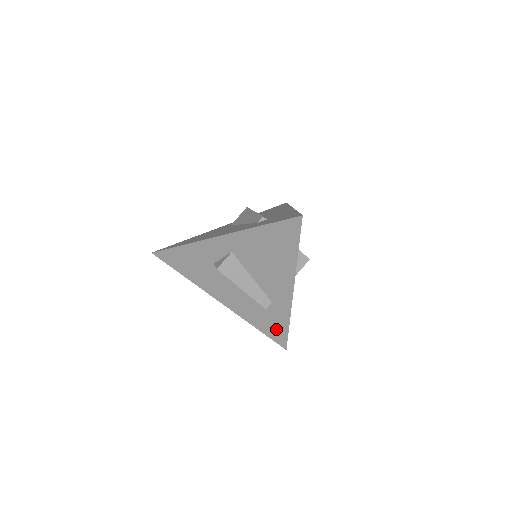
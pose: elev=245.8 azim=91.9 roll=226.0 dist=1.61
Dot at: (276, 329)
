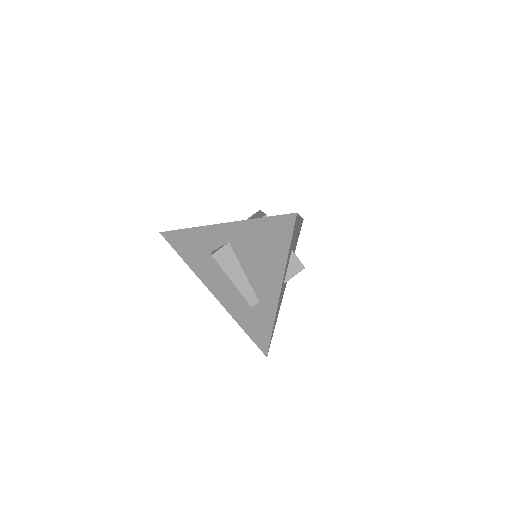
Dot at: (260, 332)
